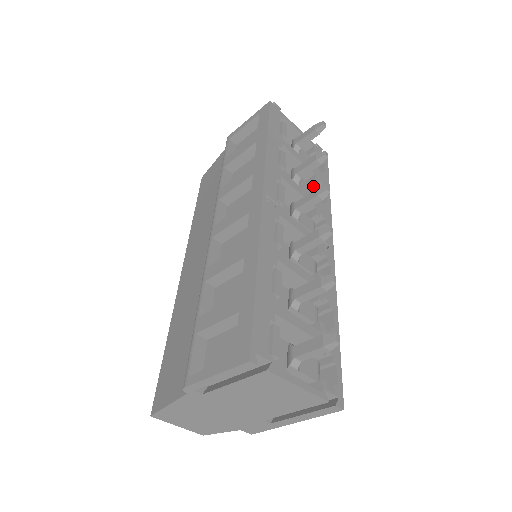
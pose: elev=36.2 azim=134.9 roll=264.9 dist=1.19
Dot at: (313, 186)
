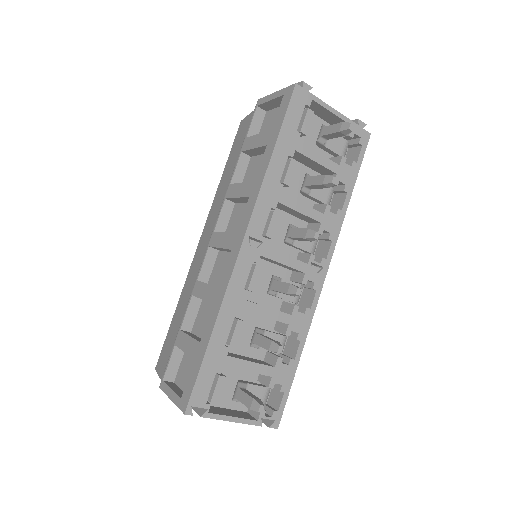
Dot at: (332, 186)
